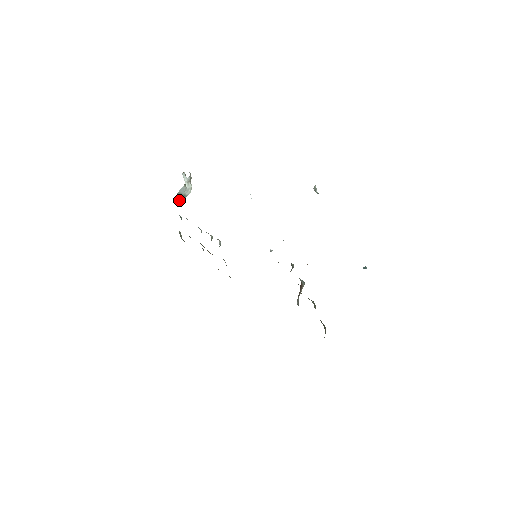
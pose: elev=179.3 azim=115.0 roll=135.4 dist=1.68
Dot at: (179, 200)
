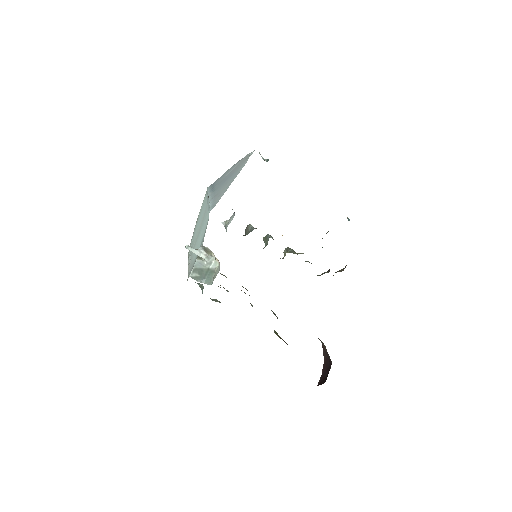
Dot at: (204, 276)
